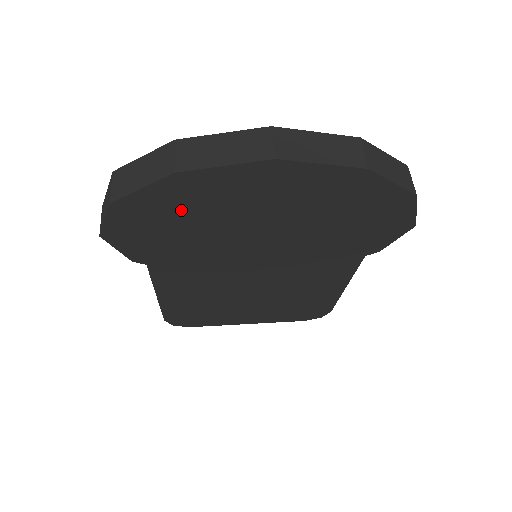
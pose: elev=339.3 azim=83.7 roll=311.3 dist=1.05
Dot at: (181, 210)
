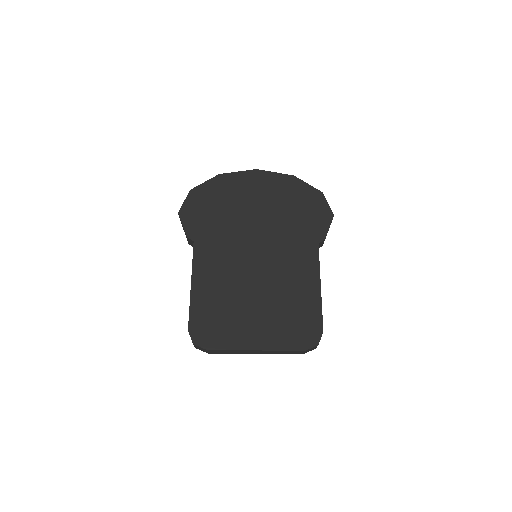
Dot at: (219, 196)
